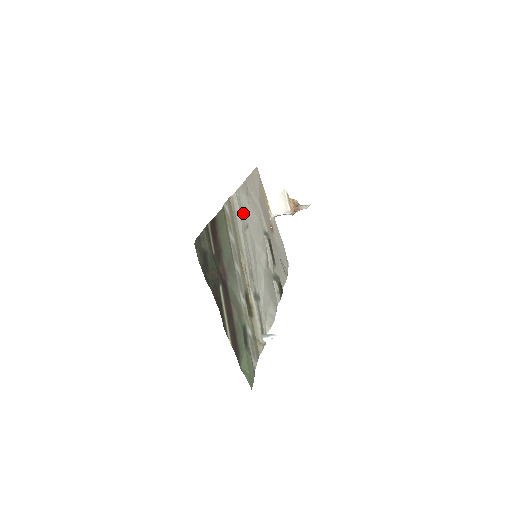
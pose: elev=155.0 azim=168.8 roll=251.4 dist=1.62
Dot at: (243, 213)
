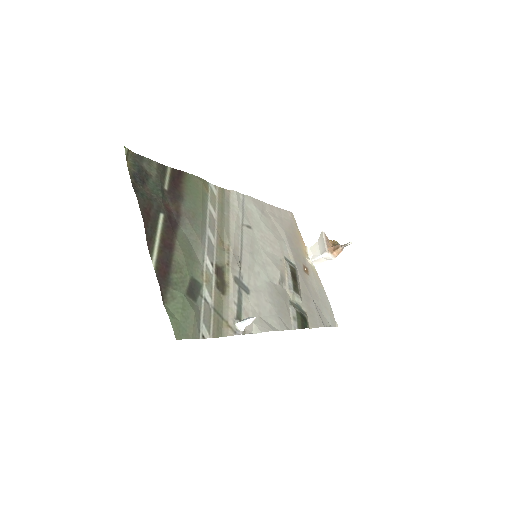
Dot at: (246, 214)
